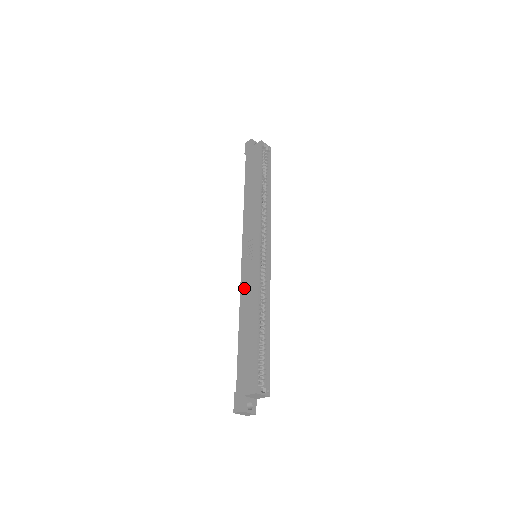
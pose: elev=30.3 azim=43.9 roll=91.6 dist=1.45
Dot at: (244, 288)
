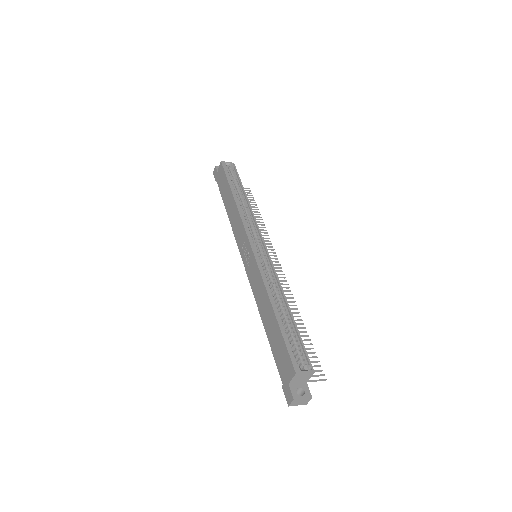
Dot at: (254, 288)
